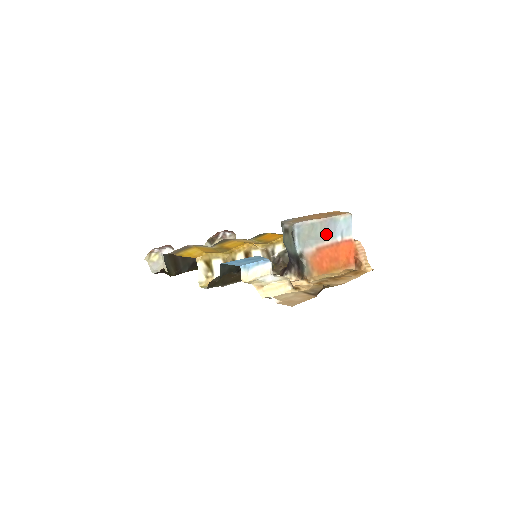
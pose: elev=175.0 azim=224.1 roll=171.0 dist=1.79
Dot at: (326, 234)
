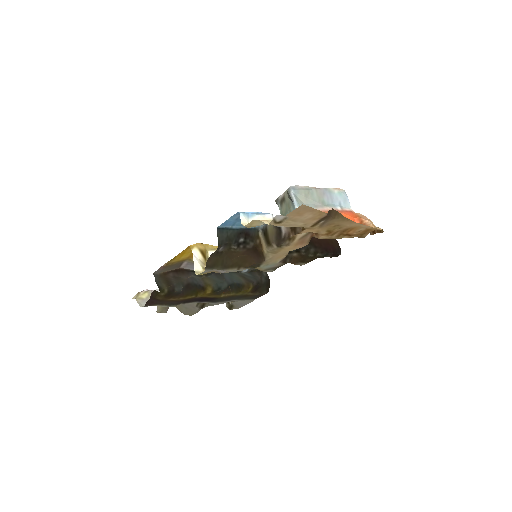
Dot at: (324, 201)
